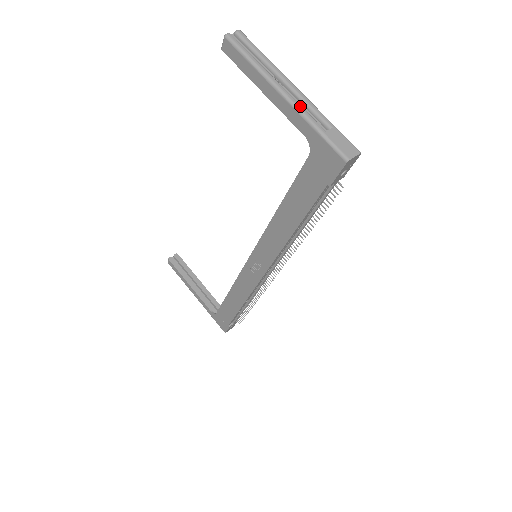
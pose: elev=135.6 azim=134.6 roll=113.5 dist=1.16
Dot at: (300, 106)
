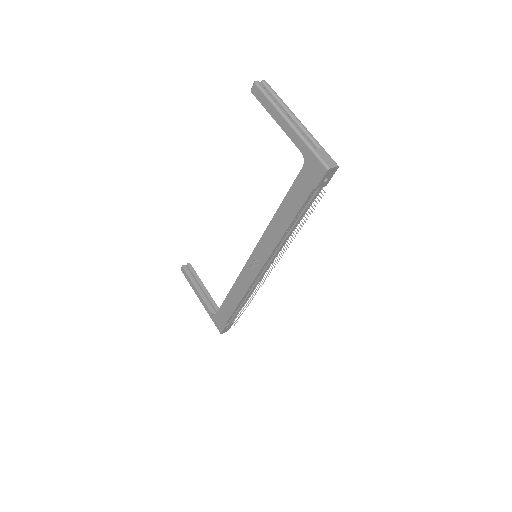
Dot at: (300, 131)
